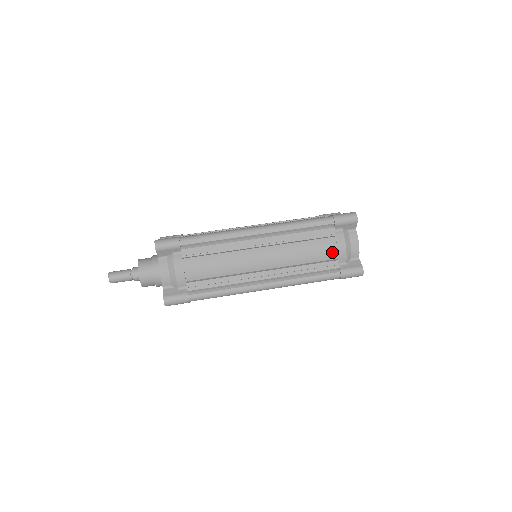
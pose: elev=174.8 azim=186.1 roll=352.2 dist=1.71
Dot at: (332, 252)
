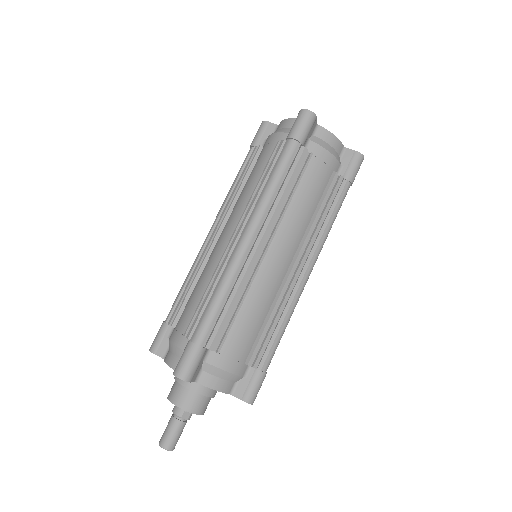
Dot at: (324, 172)
